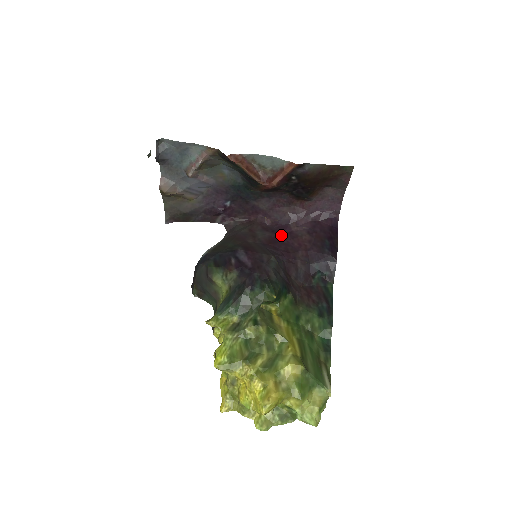
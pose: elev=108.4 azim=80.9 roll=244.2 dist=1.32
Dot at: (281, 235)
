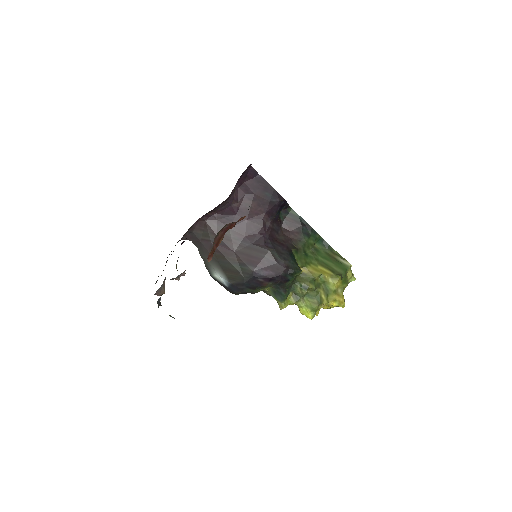
Dot at: (238, 219)
